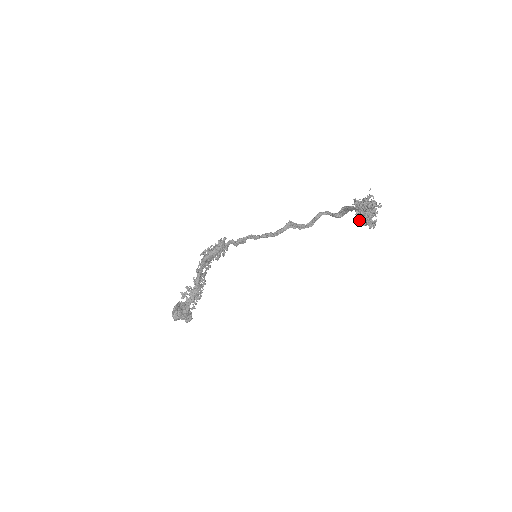
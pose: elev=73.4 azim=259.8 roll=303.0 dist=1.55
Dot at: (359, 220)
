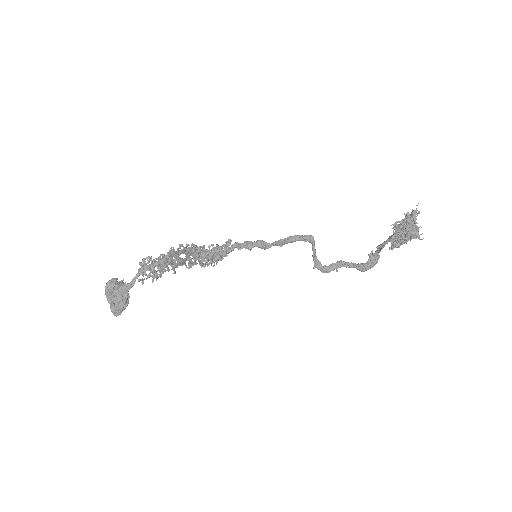
Dot at: (396, 234)
